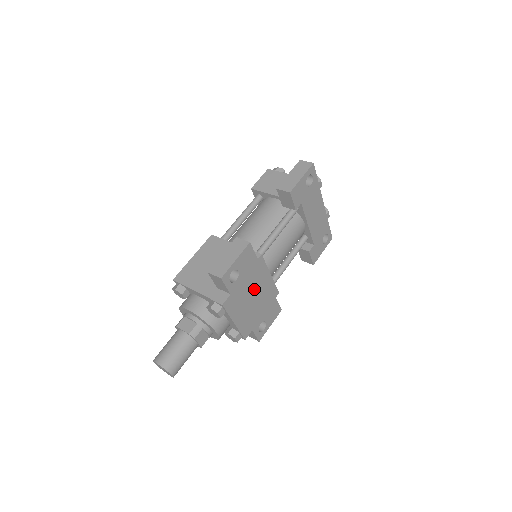
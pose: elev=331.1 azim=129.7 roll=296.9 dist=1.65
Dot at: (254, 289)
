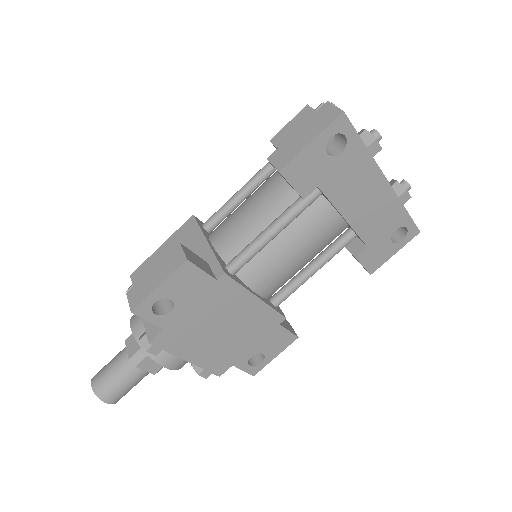
Dot at: (221, 318)
